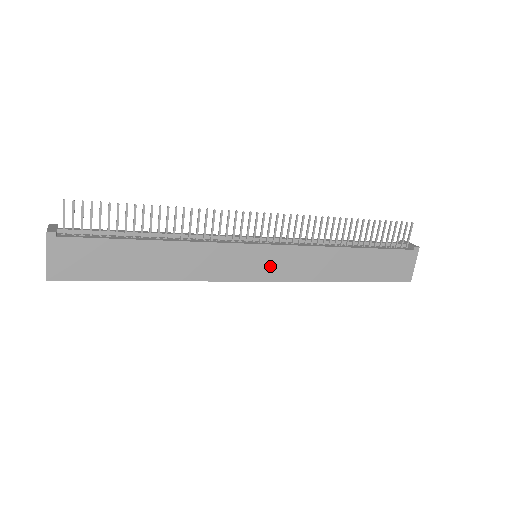
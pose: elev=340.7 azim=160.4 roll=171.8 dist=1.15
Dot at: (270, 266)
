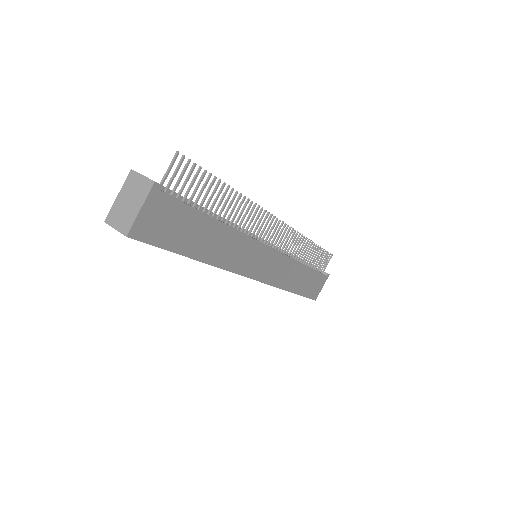
Dot at: (266, 268)
